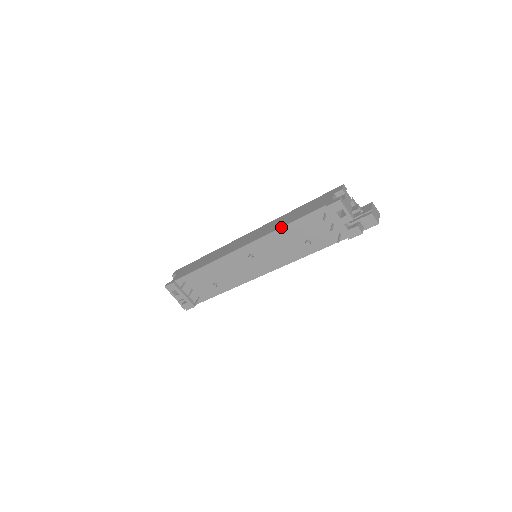
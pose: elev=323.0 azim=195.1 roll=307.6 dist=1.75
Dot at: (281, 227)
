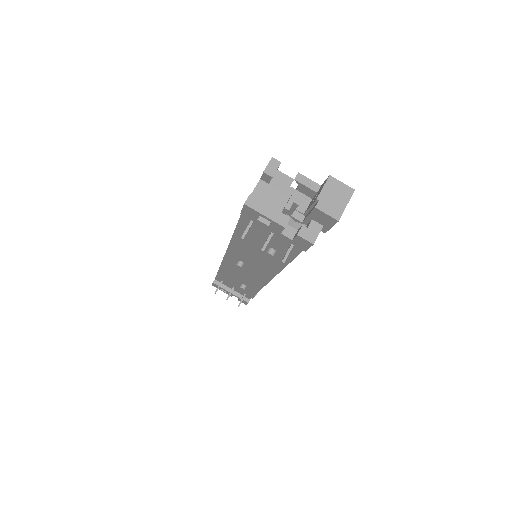
Dot at: (232, 235)
